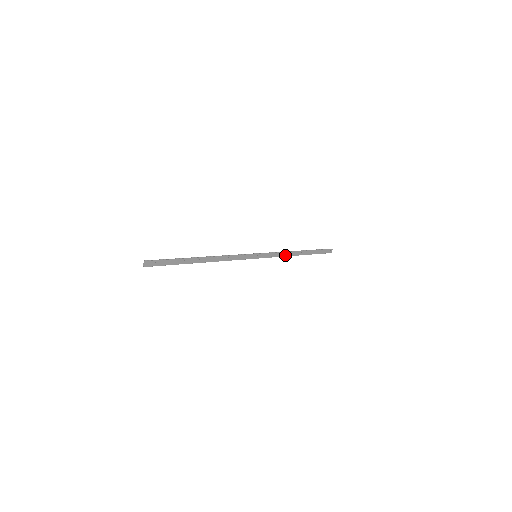
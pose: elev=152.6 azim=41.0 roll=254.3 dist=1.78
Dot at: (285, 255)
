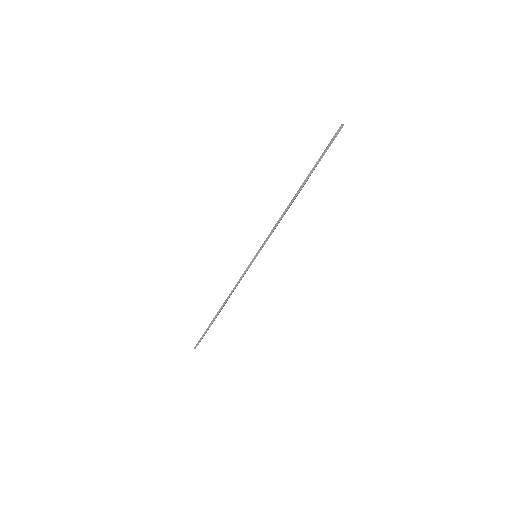
Dot at: (283, 216)
